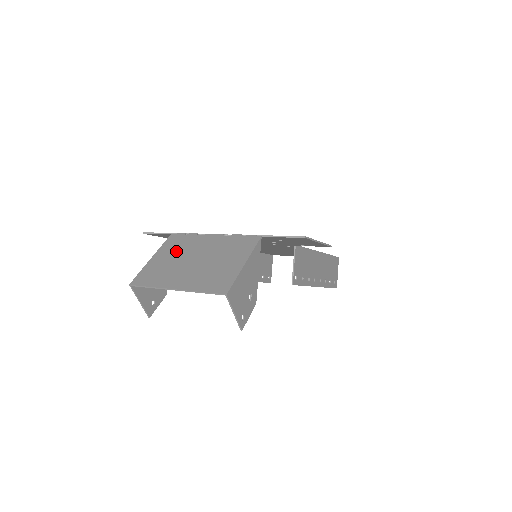
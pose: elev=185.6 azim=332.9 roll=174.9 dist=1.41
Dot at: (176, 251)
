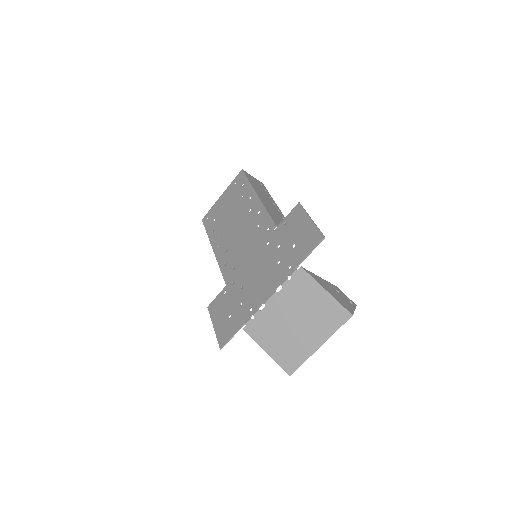
Dot at: (272, 333)
